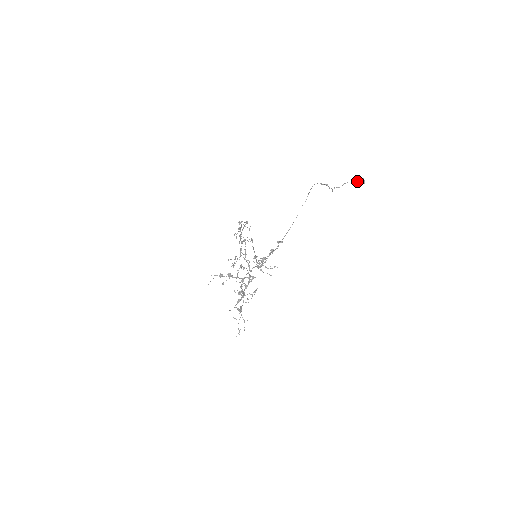
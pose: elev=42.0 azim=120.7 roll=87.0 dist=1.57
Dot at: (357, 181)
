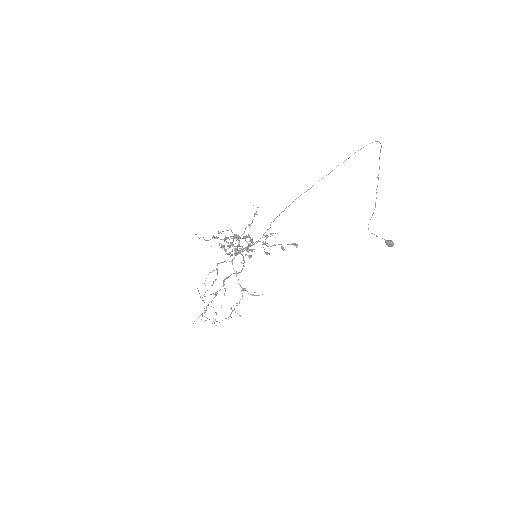
Dot at: (387, 240)
